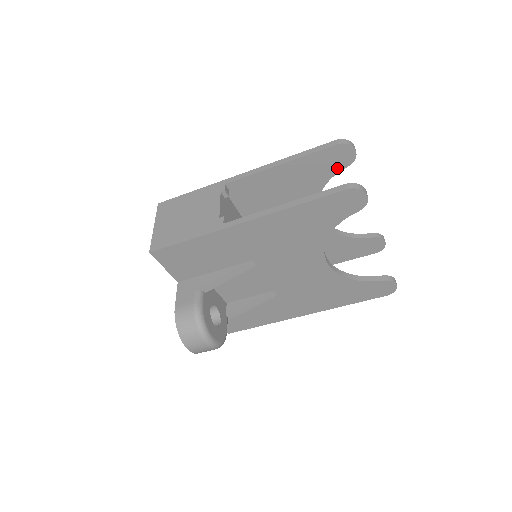
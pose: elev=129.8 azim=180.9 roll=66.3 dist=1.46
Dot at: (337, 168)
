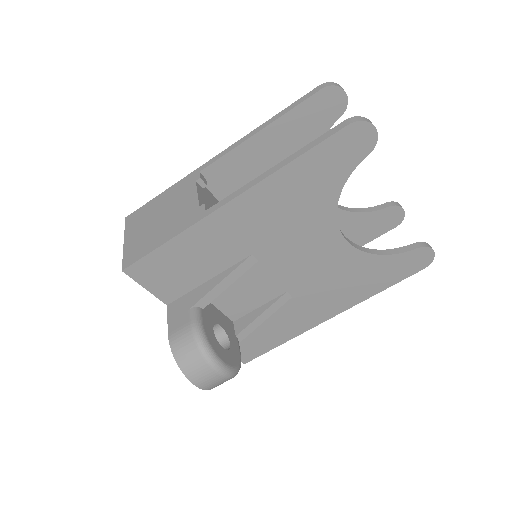
Dot at: (328, 121)
